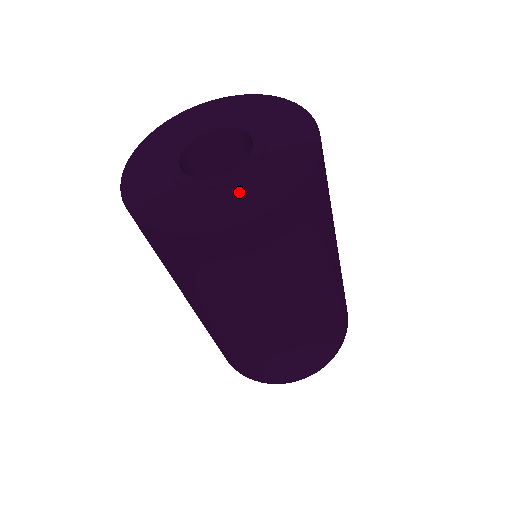
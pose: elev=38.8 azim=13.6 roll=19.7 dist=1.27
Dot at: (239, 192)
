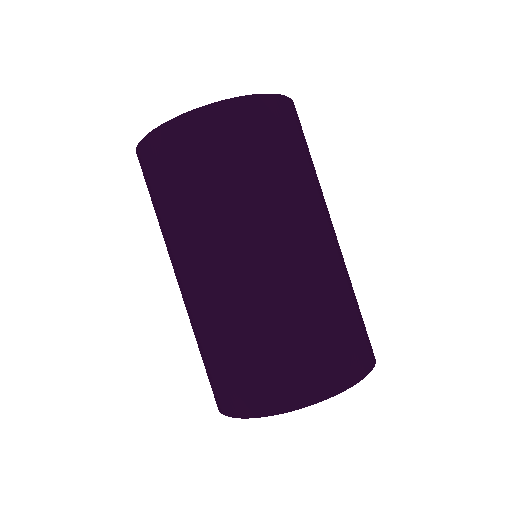
Dot at: occluded
